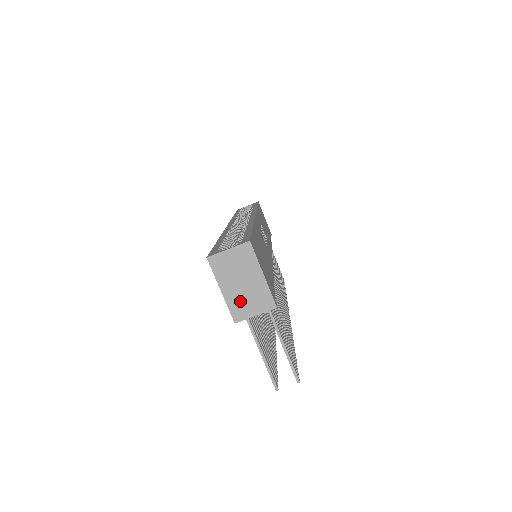
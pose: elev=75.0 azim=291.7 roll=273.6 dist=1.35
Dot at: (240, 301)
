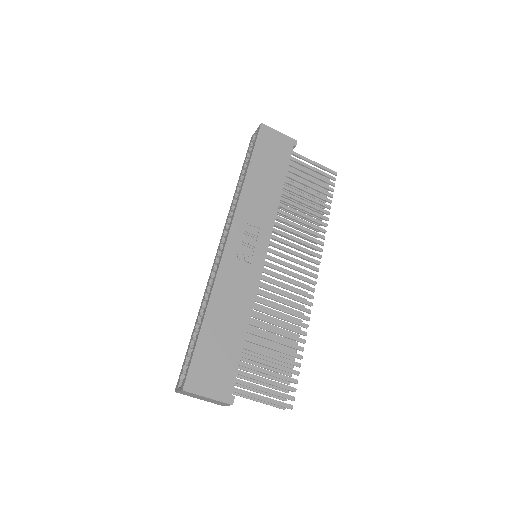
Dot at: (212, 402)
